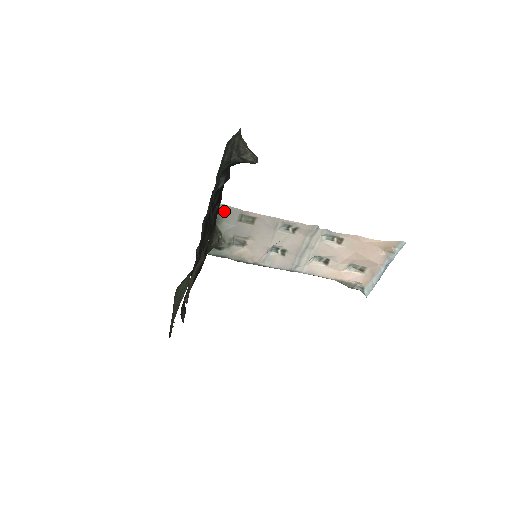
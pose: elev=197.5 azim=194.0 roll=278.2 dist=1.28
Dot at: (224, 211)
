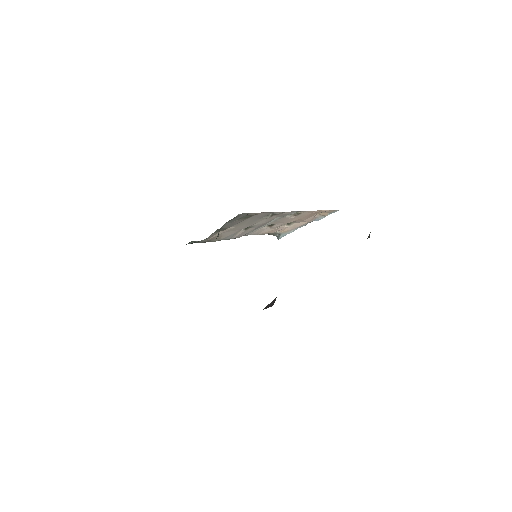
Dot at: (235, 217)
